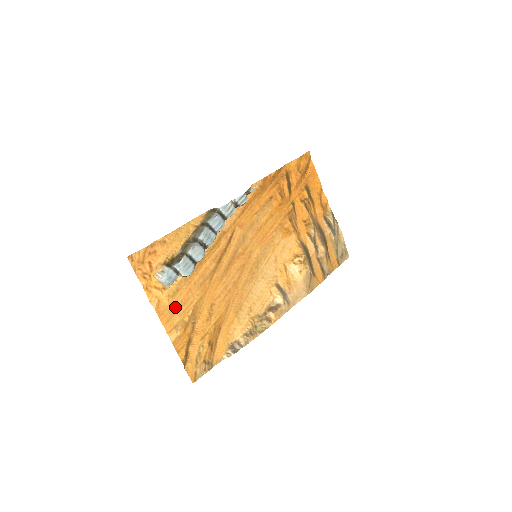
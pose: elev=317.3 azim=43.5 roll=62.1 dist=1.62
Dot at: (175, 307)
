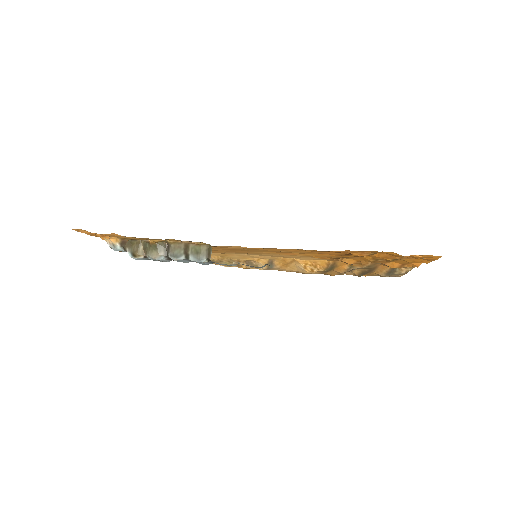
Dot at: occluded
